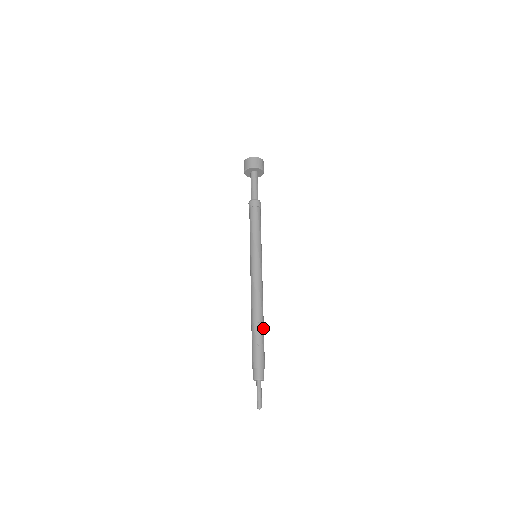
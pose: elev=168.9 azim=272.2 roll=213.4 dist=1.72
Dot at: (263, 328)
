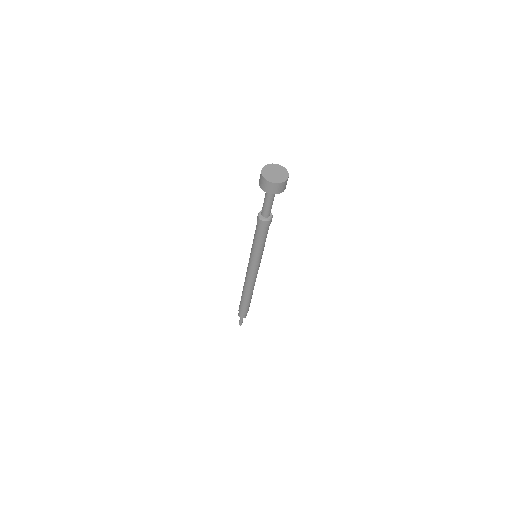
Dot at: occluded
